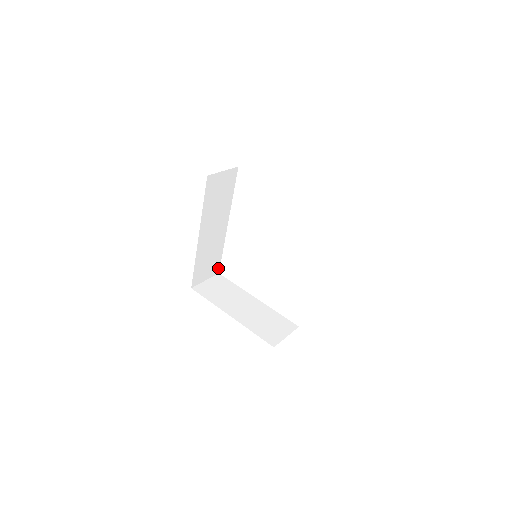
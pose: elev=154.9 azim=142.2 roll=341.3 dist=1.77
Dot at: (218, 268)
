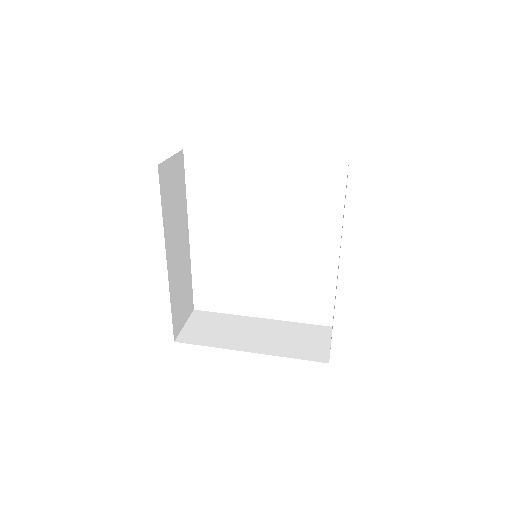
Dot at: (191, 303)
